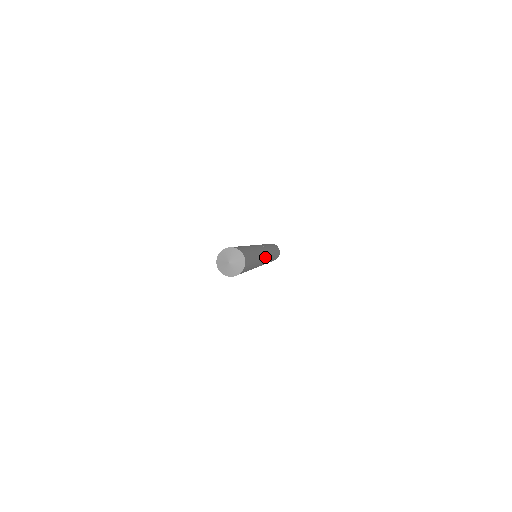
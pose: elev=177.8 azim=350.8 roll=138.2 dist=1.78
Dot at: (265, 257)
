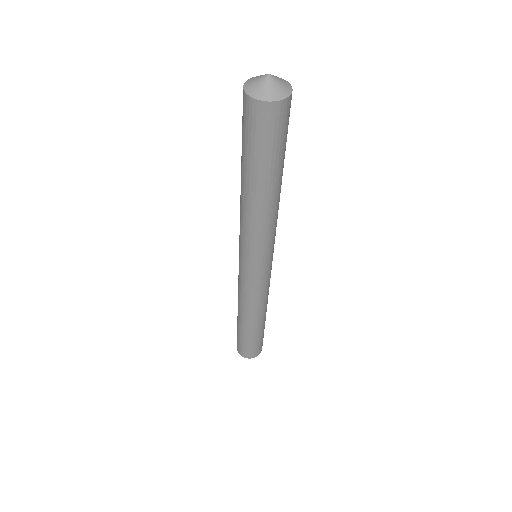
Dot at: occluded
